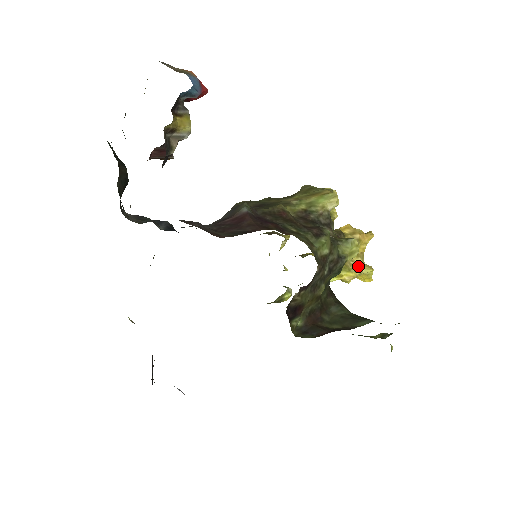
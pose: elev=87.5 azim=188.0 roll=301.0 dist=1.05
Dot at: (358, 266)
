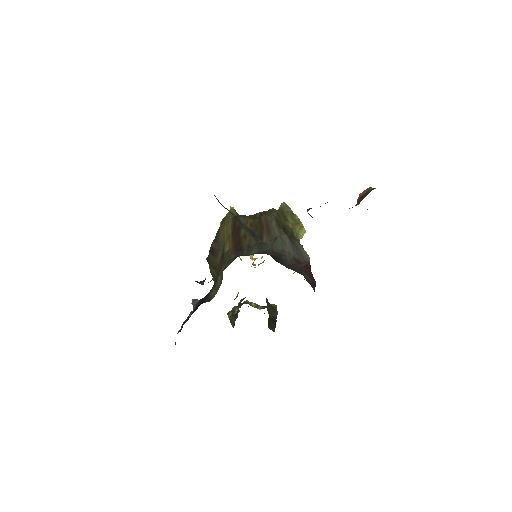
Dot at: occluded
